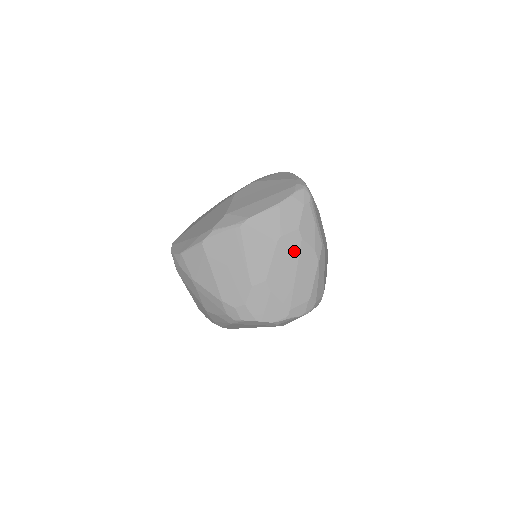
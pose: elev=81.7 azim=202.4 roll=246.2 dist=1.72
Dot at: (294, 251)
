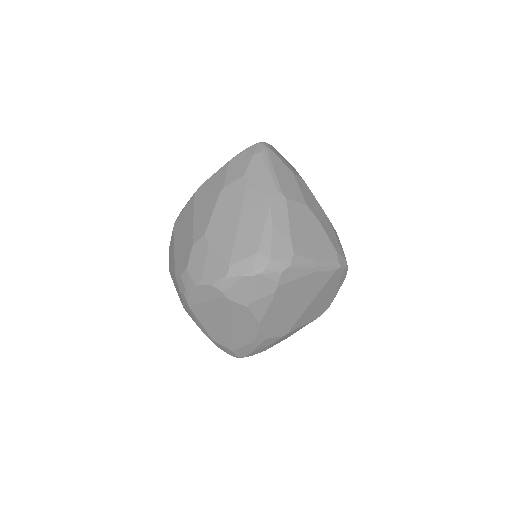
Dot at: (238, 199)
